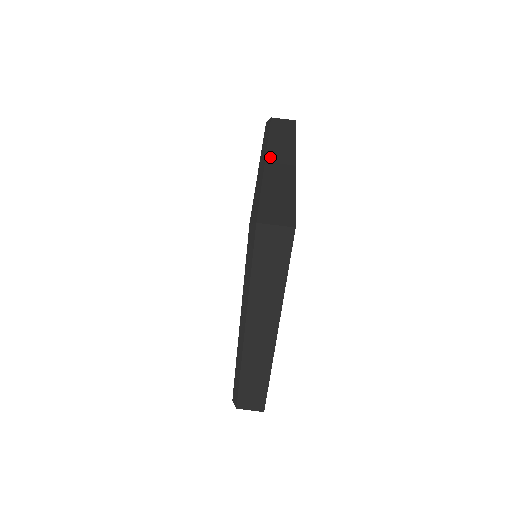
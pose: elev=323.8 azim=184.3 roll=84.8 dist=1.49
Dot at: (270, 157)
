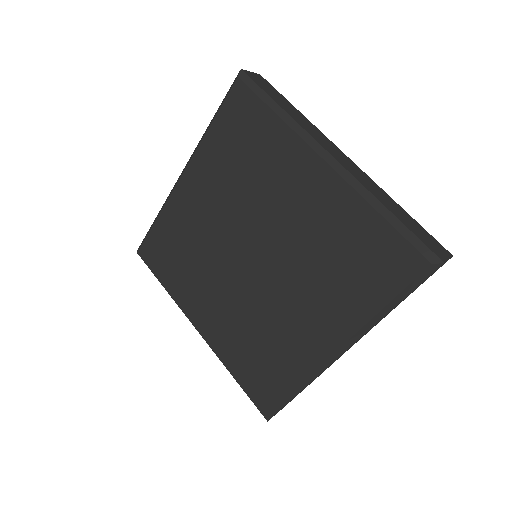
Dot at: (332, 153)
